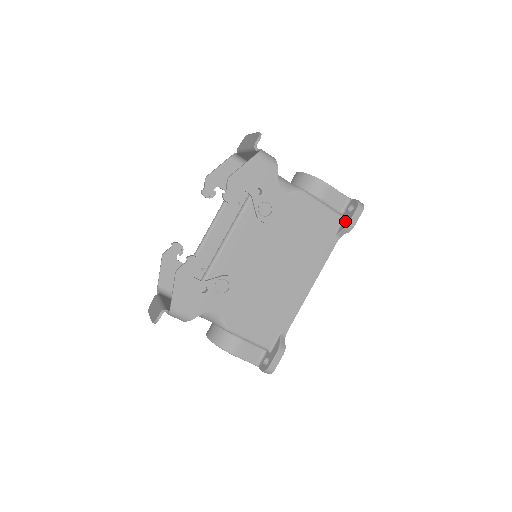
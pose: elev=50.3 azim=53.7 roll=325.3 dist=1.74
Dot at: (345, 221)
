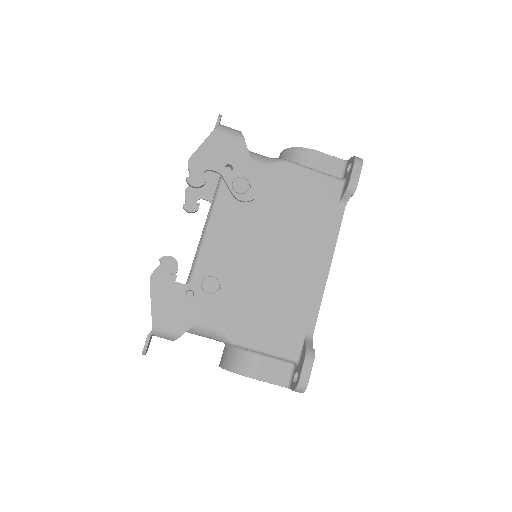
Dot at: (346, 183)
